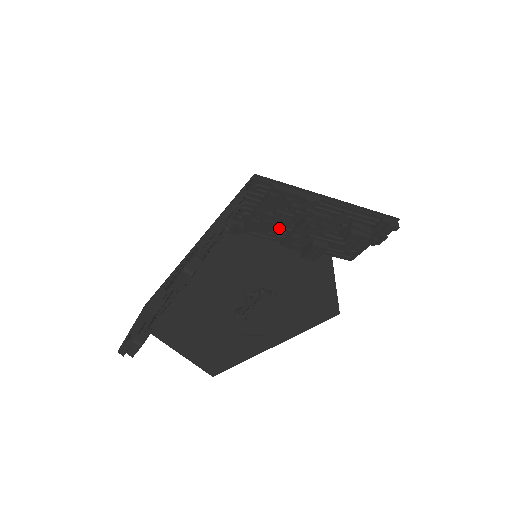
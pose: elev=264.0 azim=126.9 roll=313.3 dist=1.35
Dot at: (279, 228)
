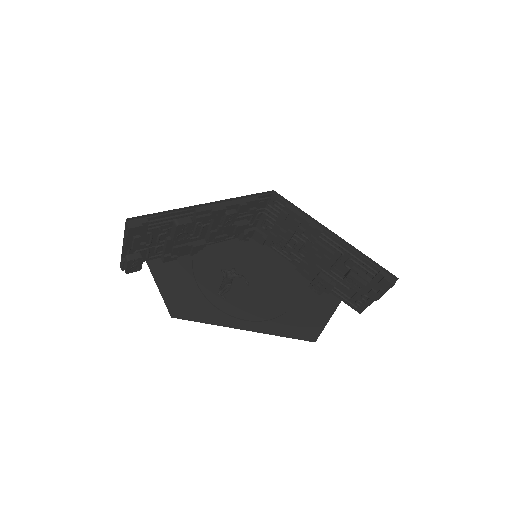
Dot at: (295, 251)
